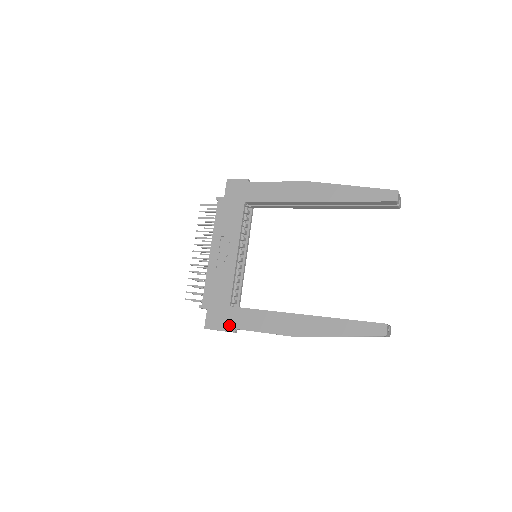
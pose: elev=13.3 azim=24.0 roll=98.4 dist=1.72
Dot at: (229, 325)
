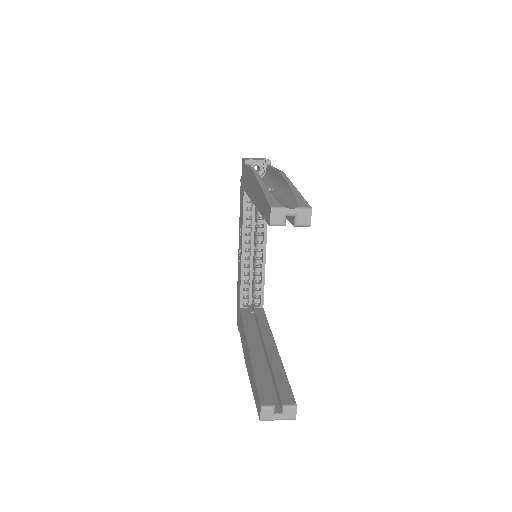
Dot at: (239, 328)
